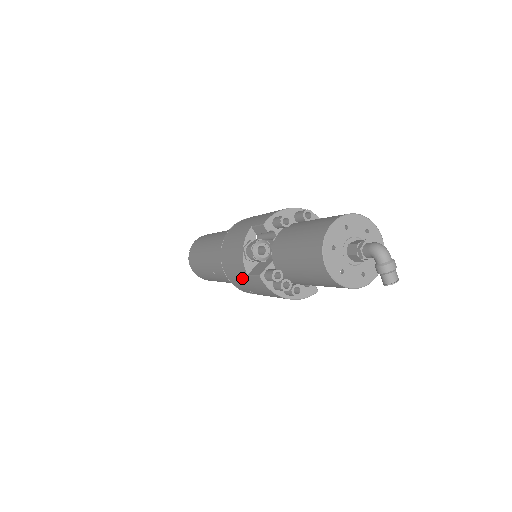
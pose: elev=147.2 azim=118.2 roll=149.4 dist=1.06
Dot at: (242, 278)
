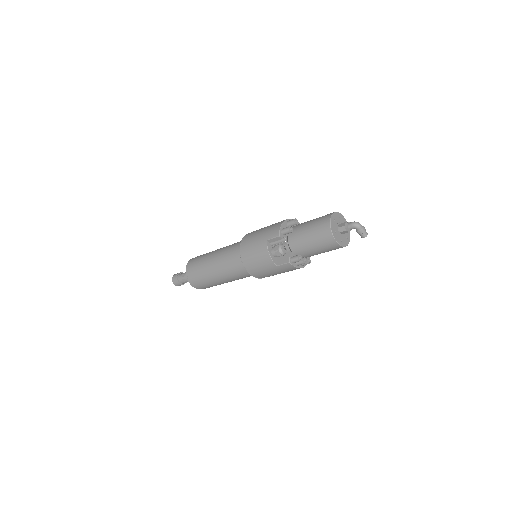
Dot at: (270, 270)
